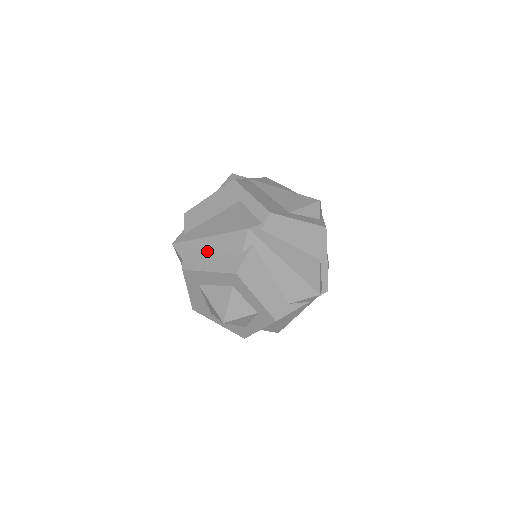
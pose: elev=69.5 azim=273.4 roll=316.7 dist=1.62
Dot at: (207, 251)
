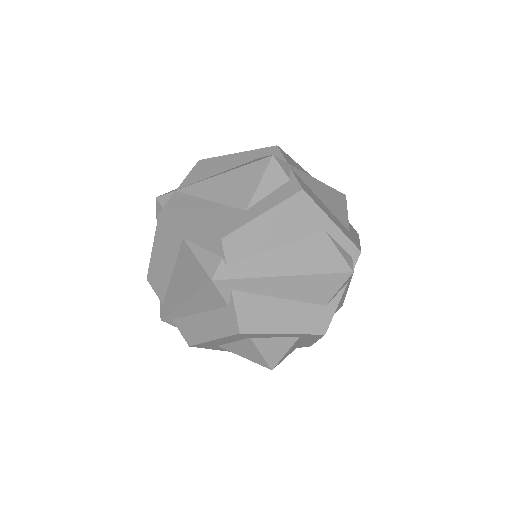
Dot at: (195, 316)
